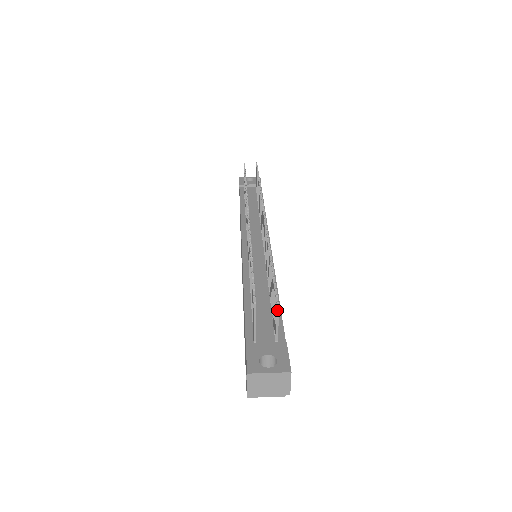
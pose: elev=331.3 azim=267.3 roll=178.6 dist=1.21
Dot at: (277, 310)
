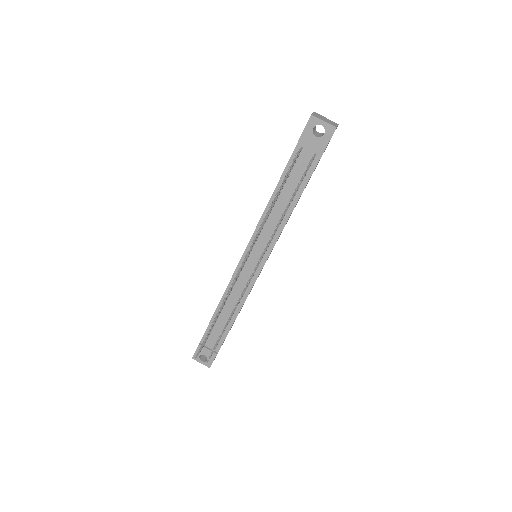
Dot at: (208, 360)
